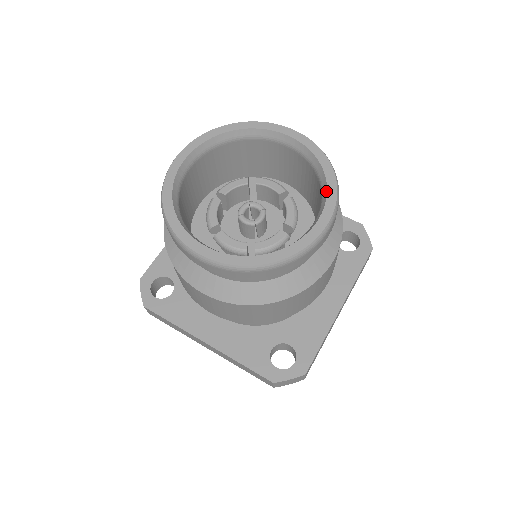
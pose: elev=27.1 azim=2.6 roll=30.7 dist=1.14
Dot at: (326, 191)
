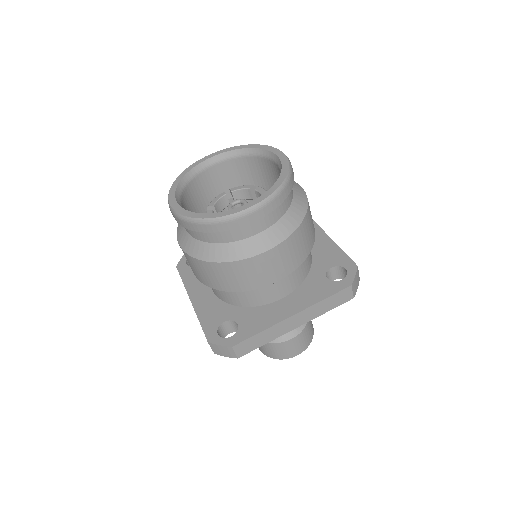
Dot at: (268, 190)
